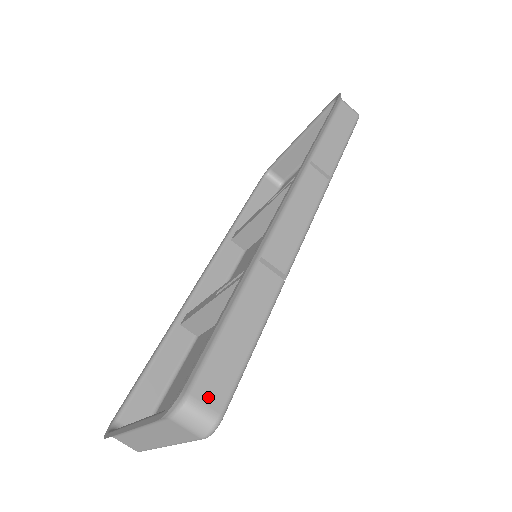
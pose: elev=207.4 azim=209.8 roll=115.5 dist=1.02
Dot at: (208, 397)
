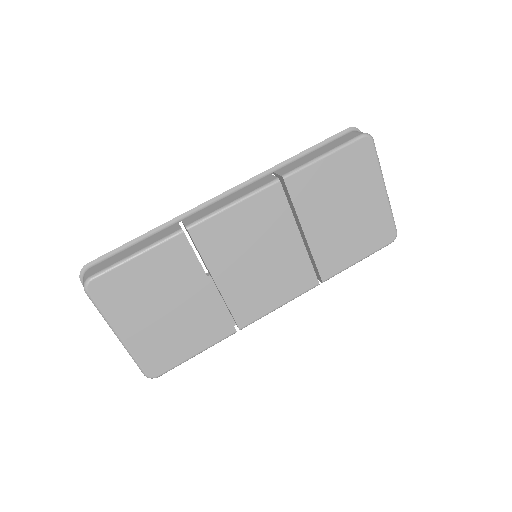
Dot at: (94, 270)
